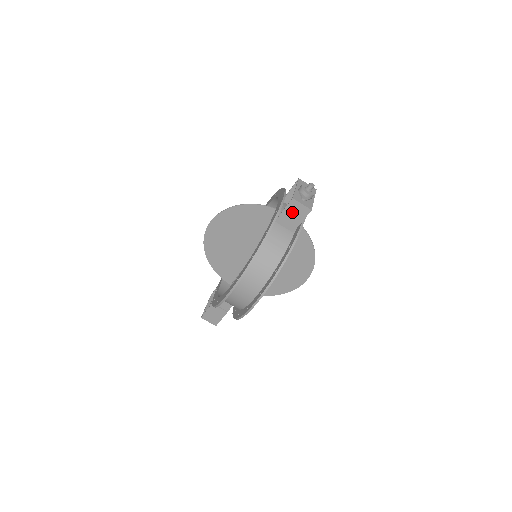
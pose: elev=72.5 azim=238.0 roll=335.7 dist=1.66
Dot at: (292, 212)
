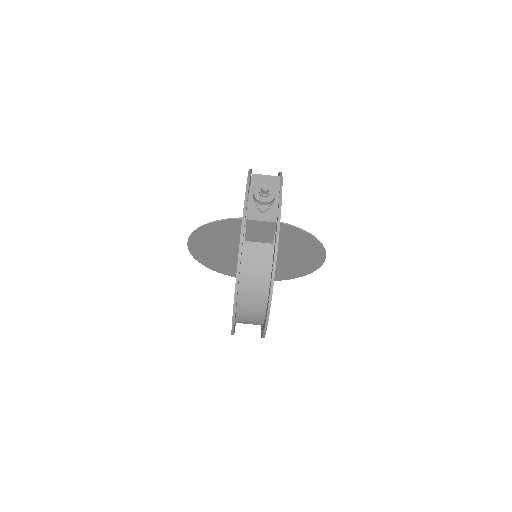
Dot at: (256, 229)
